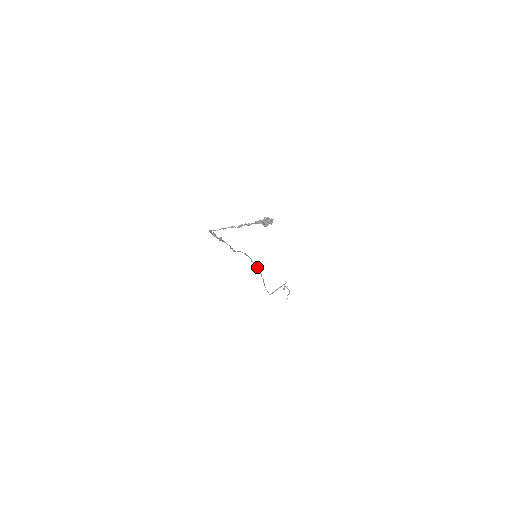
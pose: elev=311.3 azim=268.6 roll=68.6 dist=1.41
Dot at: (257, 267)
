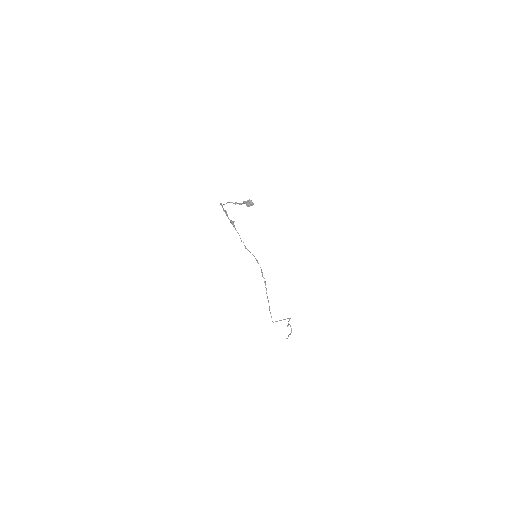
Dot at: (265, 281)
